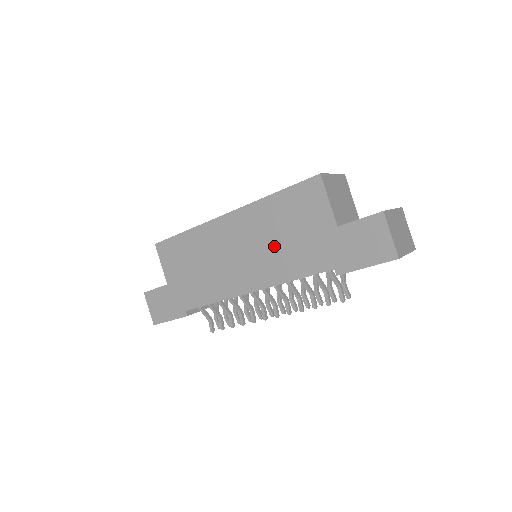
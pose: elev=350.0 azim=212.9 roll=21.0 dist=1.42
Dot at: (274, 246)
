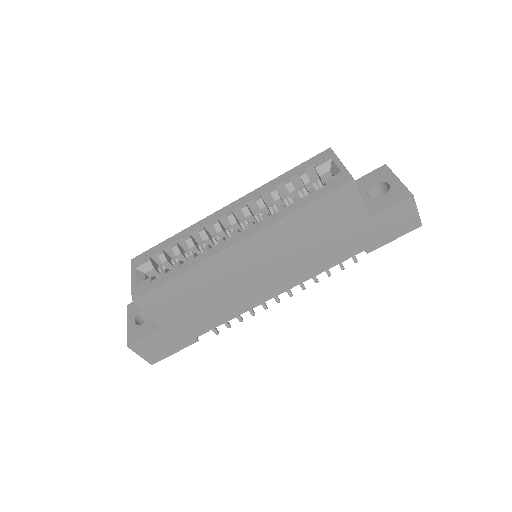
Dot at: (302, 253)
